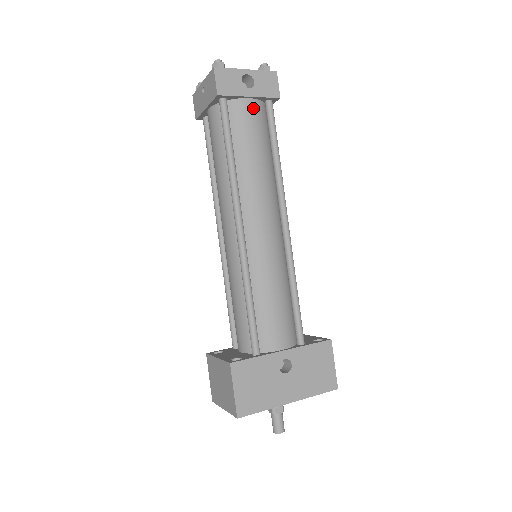
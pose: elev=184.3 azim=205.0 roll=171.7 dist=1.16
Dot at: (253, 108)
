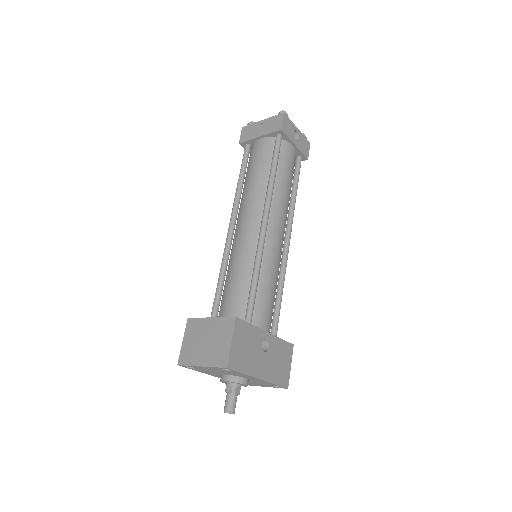
Dot at: (293, 154)
